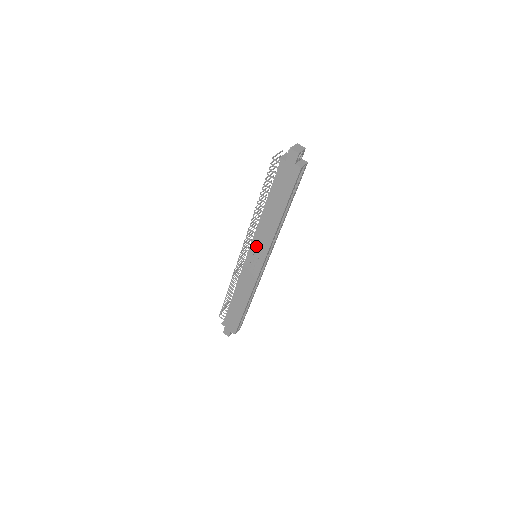
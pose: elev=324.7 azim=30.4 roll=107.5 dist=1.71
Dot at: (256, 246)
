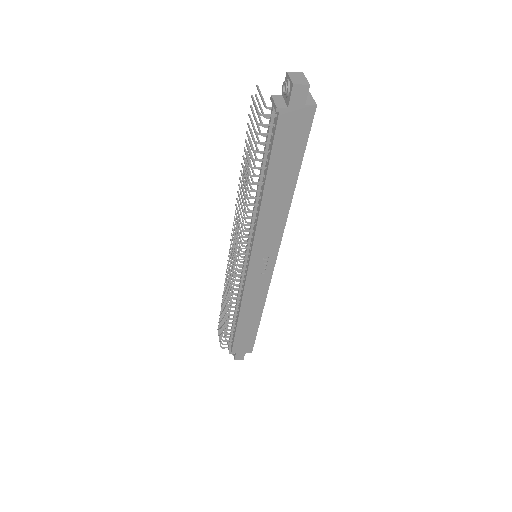
Dot at: (261, 245)
